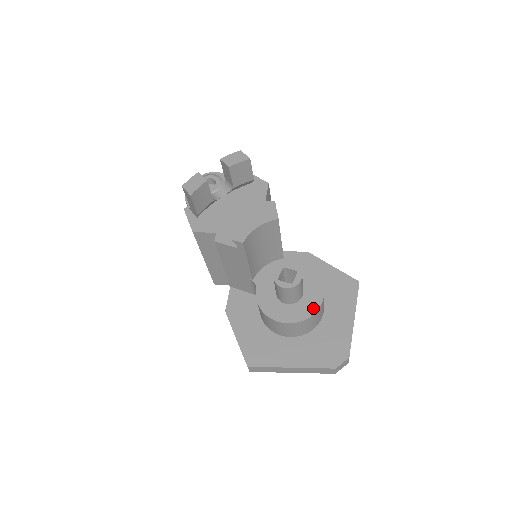
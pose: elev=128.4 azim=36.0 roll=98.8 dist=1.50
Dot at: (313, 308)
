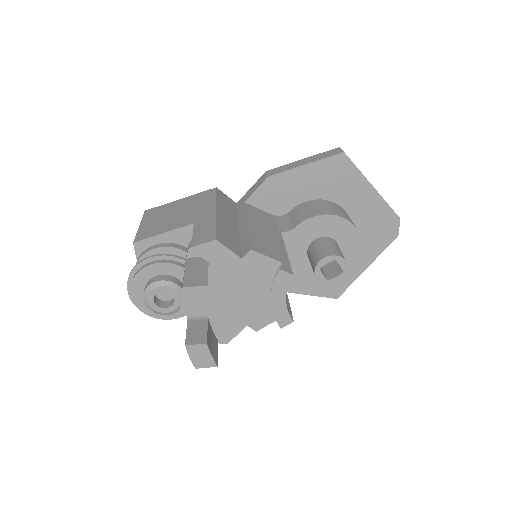
Dot at: (356, 242)
